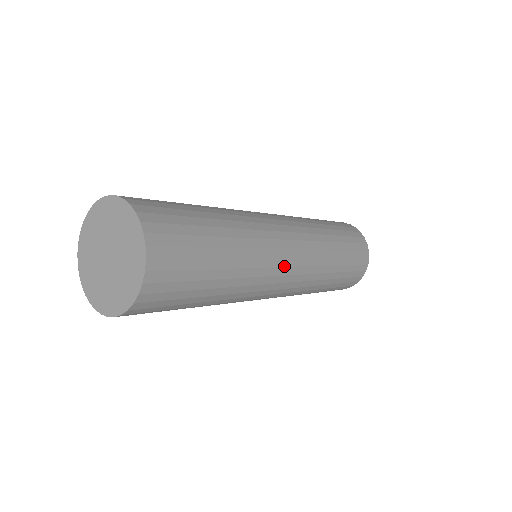
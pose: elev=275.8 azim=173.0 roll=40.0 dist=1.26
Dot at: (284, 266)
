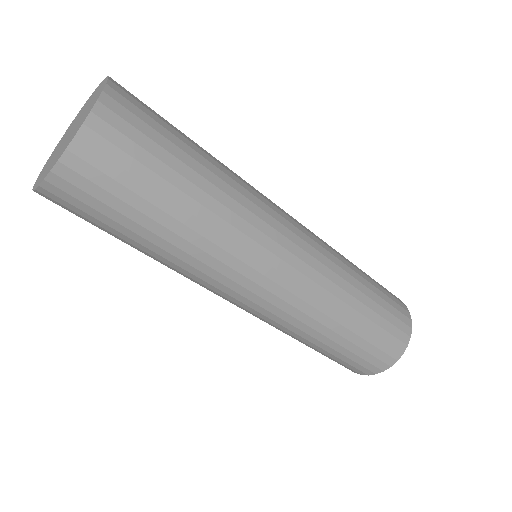
Dot at: (285, 226)
